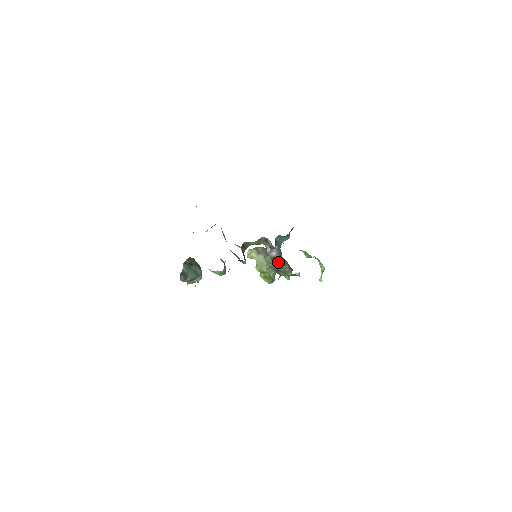
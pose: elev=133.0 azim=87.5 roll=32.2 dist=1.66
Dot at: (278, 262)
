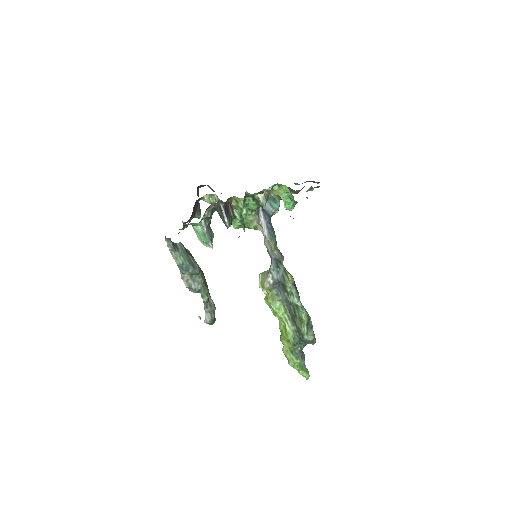
Dot at: (281, 272)
